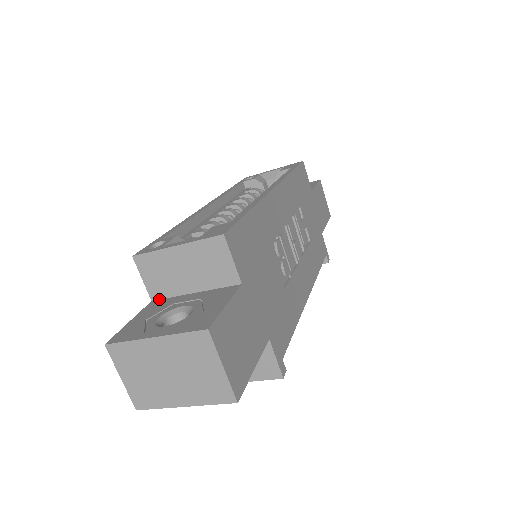
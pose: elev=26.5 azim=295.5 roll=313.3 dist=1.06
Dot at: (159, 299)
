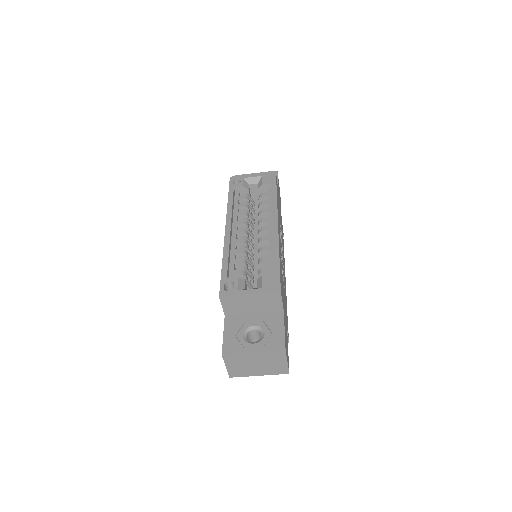
Dot at: (230, 315)
